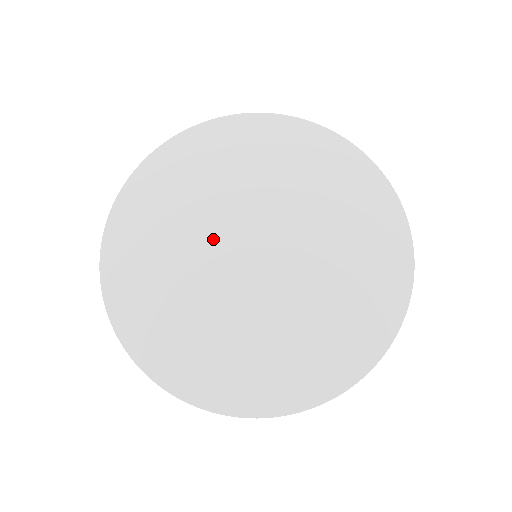
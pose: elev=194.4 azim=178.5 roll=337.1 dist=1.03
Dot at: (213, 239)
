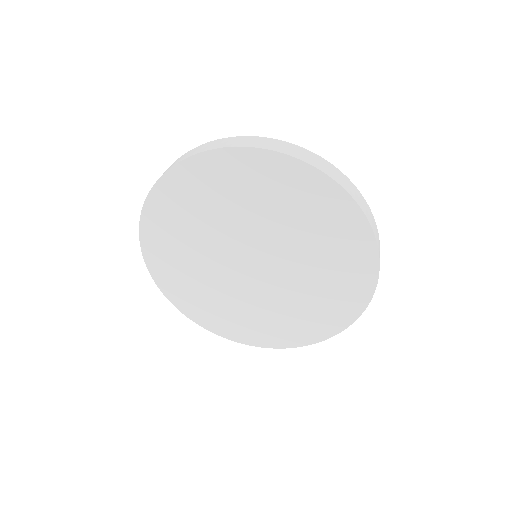
Dot at: (228, 277)
